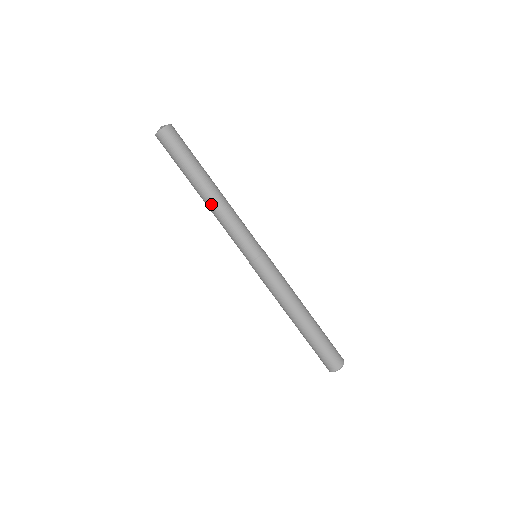
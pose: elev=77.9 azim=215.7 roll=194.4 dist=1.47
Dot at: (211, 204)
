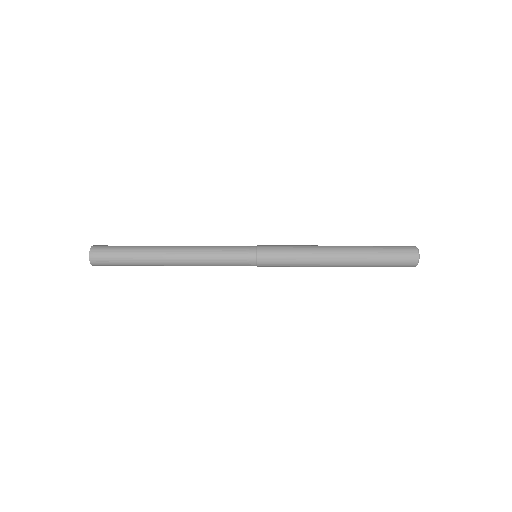
Dot at: (182, 246)
